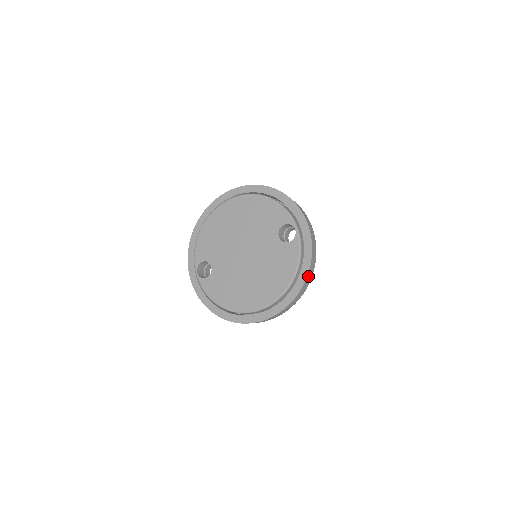
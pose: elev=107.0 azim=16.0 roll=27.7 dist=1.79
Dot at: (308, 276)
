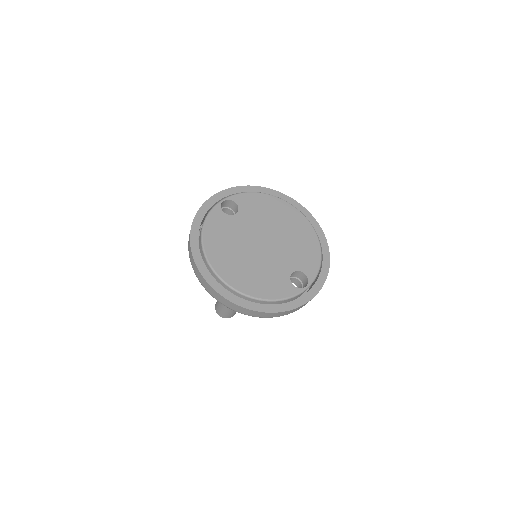
Dot at: (268, 313)
